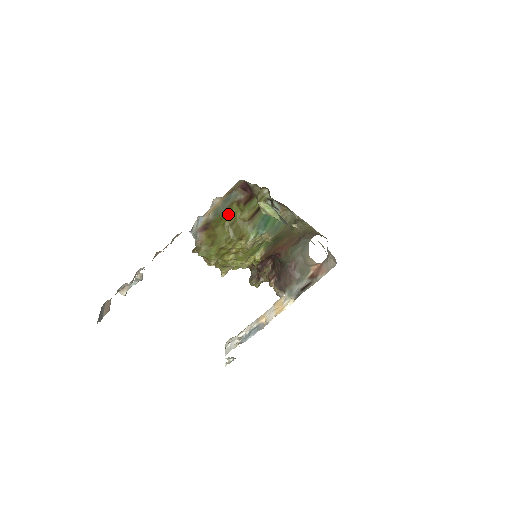
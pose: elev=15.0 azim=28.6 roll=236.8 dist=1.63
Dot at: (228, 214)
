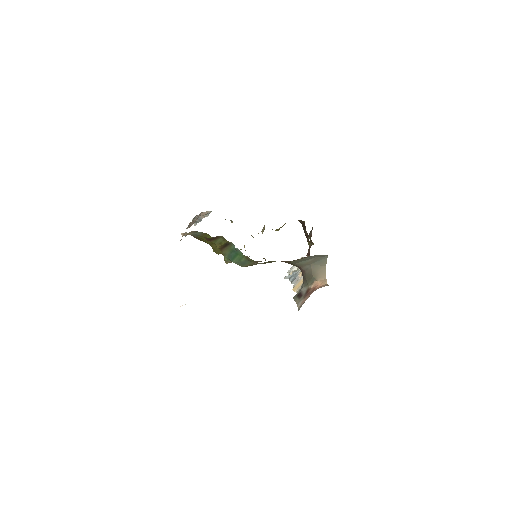
Dot at: occluded
